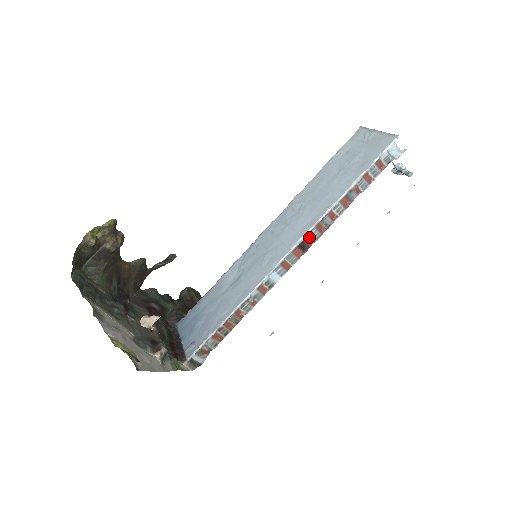
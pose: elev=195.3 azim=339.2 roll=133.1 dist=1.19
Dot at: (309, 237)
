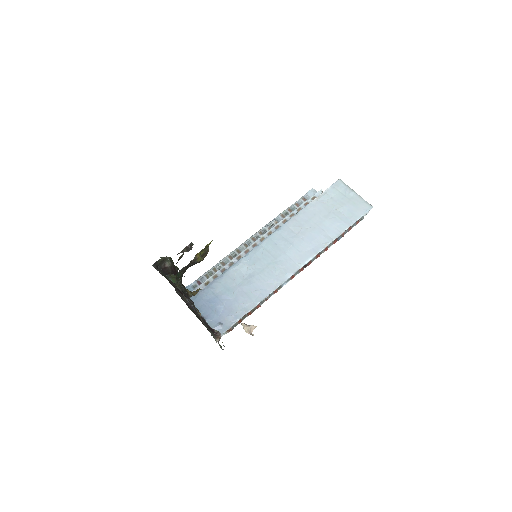
Dot at: (311, 260)
